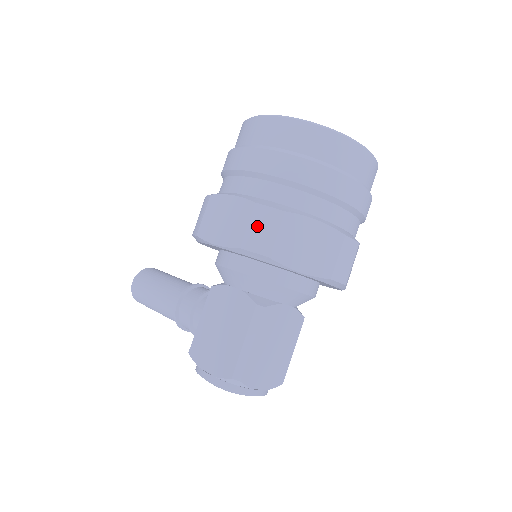
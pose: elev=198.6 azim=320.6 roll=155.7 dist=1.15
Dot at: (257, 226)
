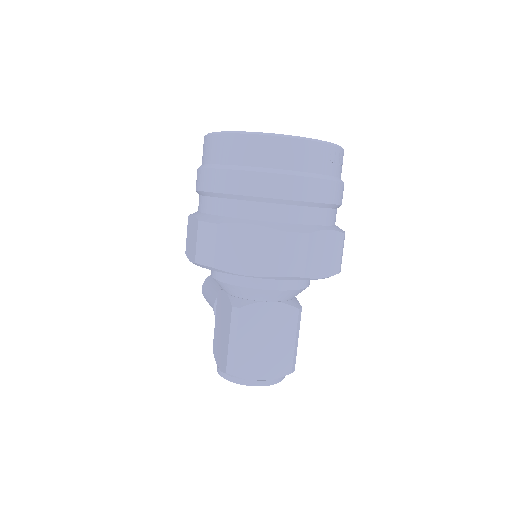
Dot at: (201, 241)
